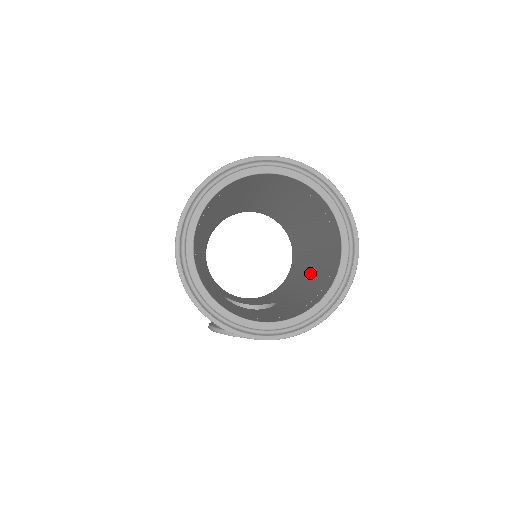
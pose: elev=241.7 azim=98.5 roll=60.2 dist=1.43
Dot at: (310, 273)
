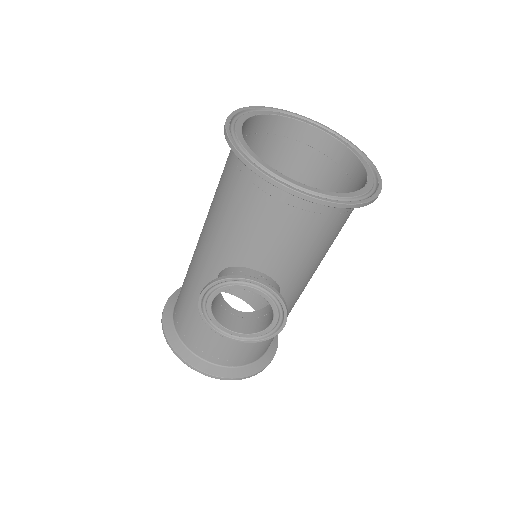
Dot at: occluded
